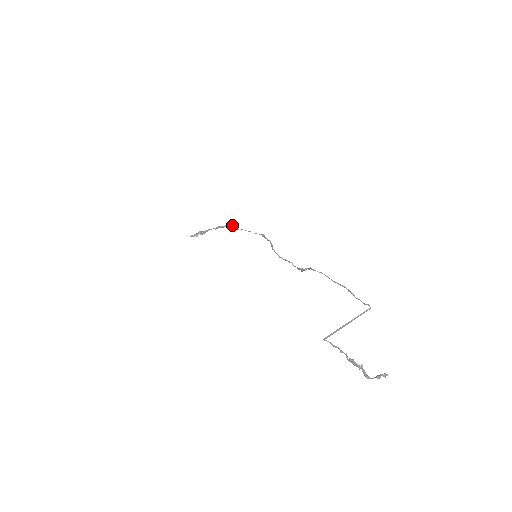
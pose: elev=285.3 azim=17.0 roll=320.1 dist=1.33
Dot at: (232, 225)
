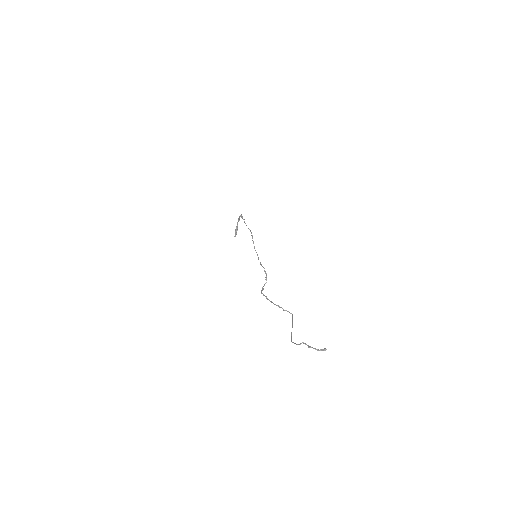
Dot at: occluded
